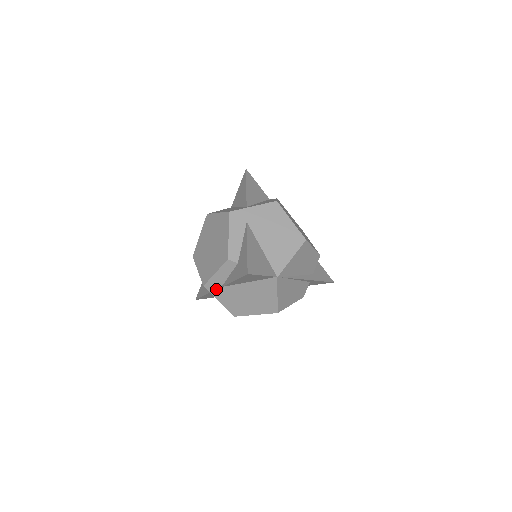
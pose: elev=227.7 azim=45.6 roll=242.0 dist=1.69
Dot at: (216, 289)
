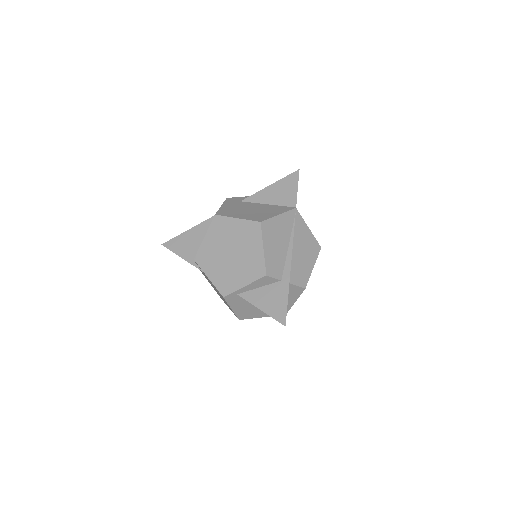
Dot at: (233, 201)
